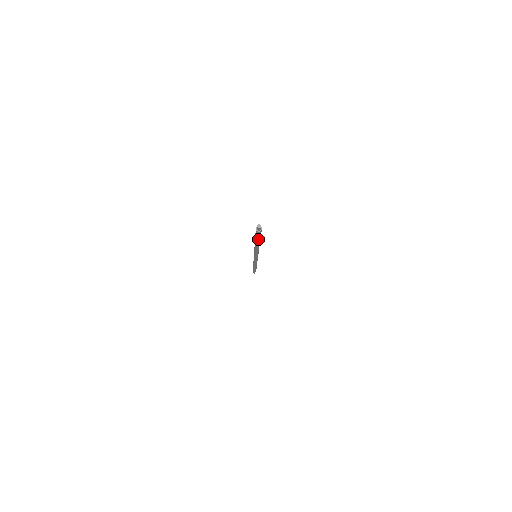
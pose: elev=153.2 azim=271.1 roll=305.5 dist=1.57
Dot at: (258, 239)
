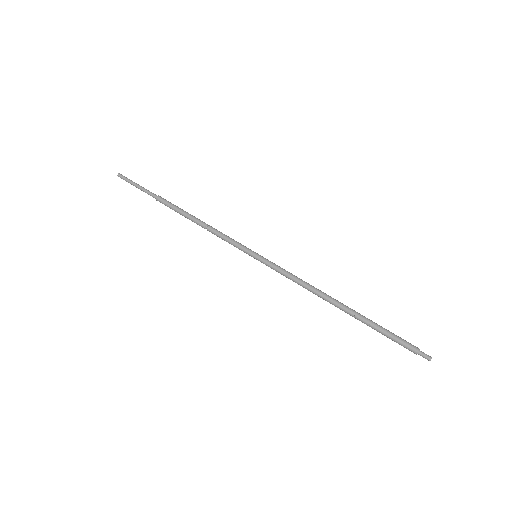
Dot at: (376, 329)
